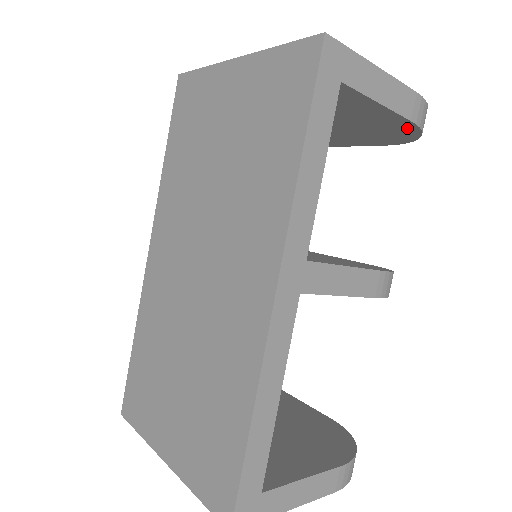
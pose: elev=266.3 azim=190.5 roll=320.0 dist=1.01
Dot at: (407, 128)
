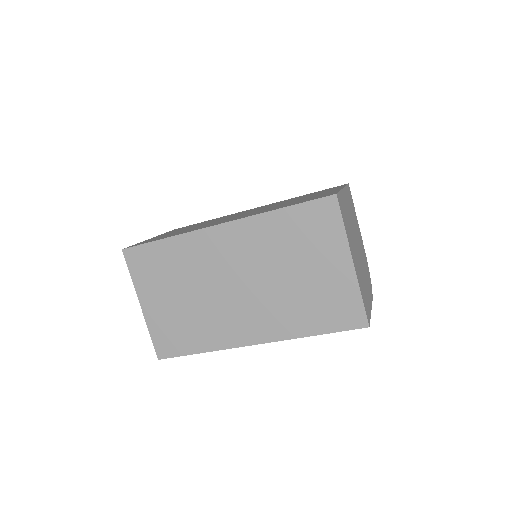
Dot at: occluded
